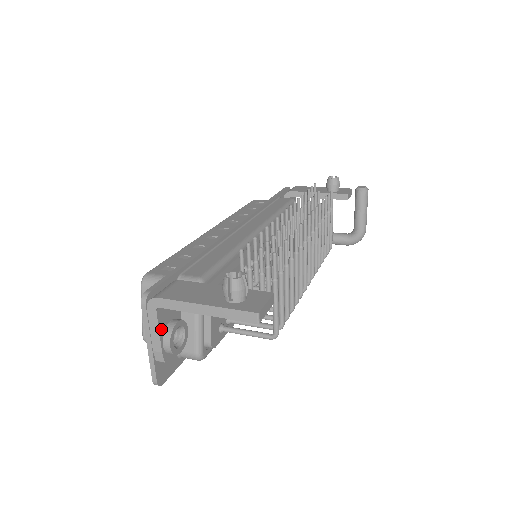
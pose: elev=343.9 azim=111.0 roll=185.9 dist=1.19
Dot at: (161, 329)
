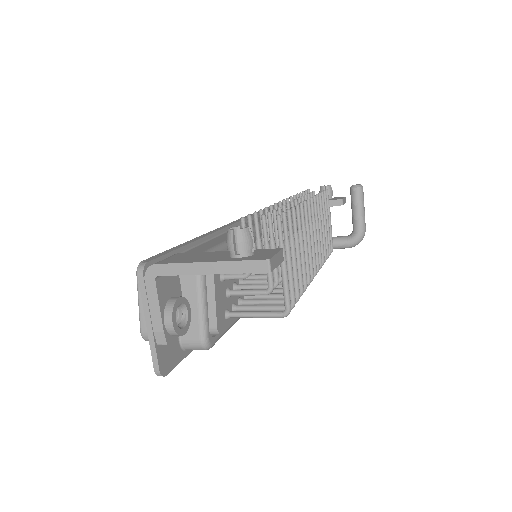
Dot at: (161, 304)
